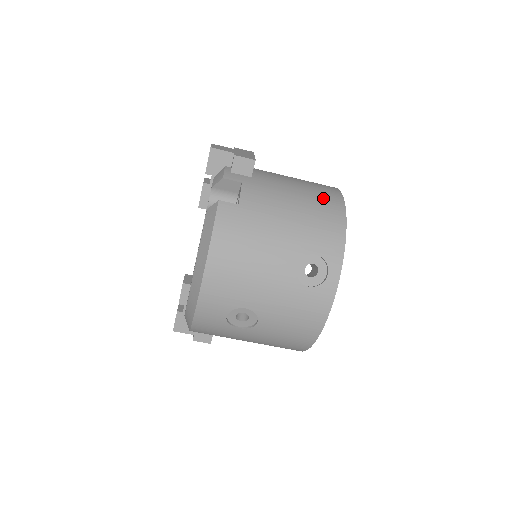
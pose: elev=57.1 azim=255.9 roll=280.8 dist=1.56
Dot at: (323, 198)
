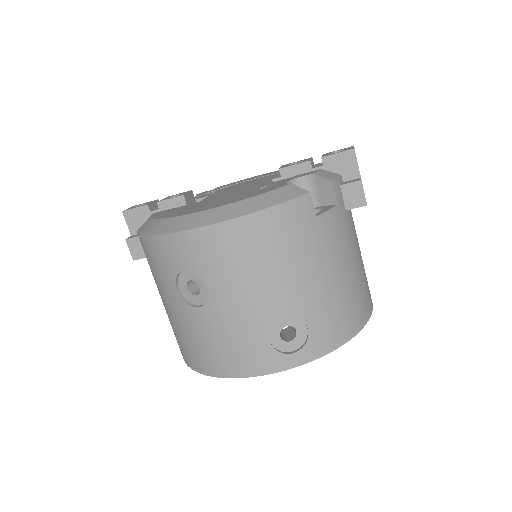
Dot at: (363, 297)
